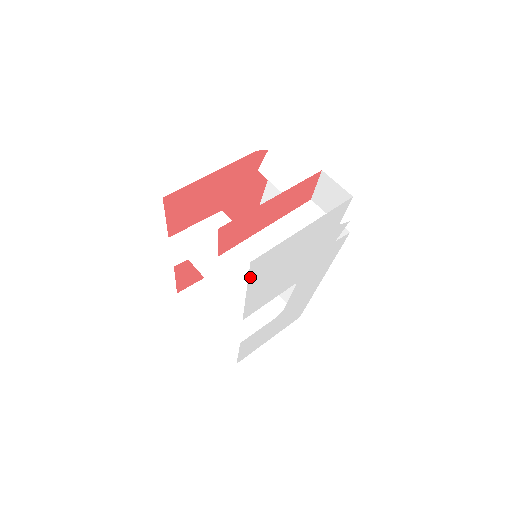
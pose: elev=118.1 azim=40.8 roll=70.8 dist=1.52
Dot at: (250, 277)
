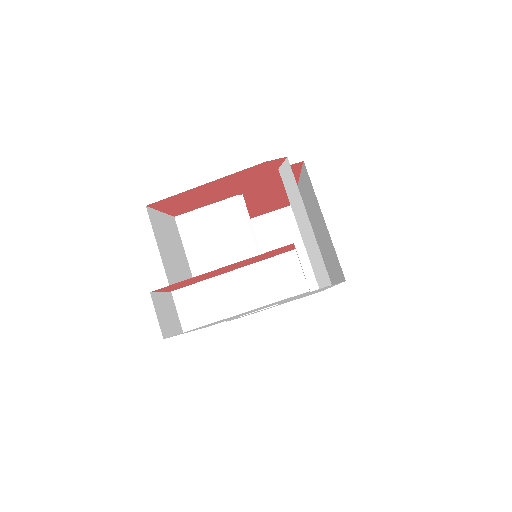
Dot at: (179, 334)
